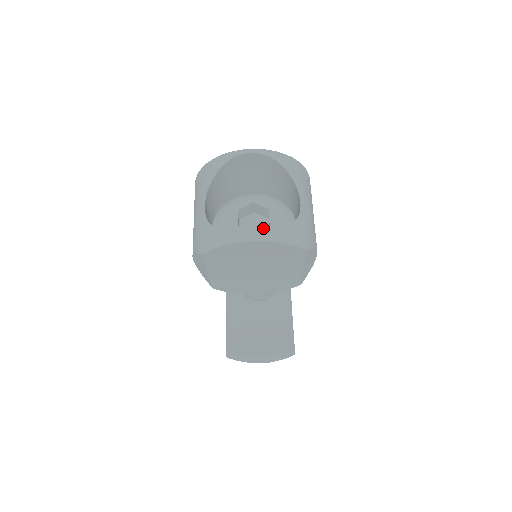
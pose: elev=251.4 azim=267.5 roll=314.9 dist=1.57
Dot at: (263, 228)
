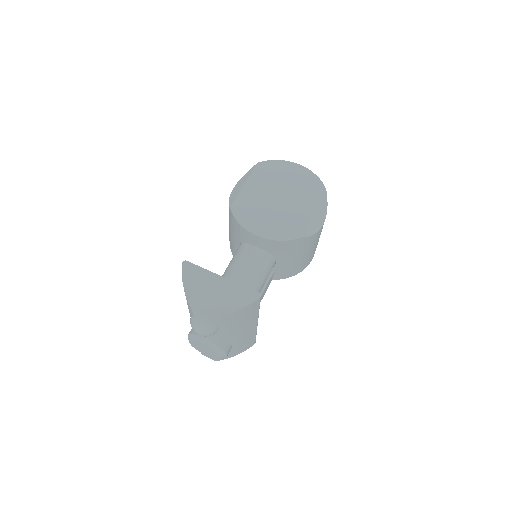
Dot at: occluded
